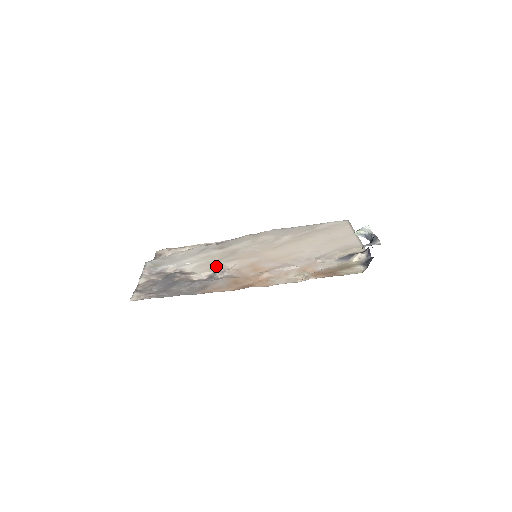
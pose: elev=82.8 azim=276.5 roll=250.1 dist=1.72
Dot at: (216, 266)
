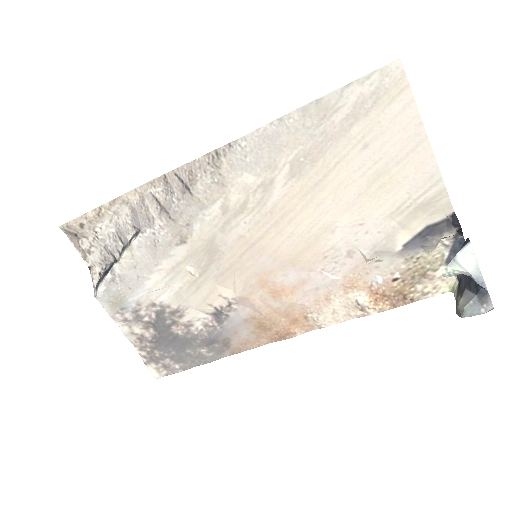
Dot at: (209, 294)
